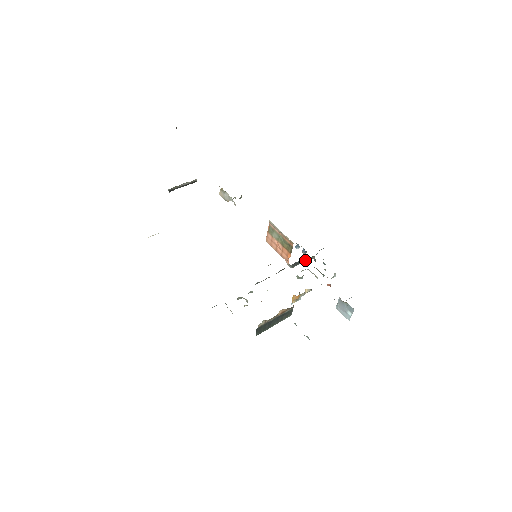
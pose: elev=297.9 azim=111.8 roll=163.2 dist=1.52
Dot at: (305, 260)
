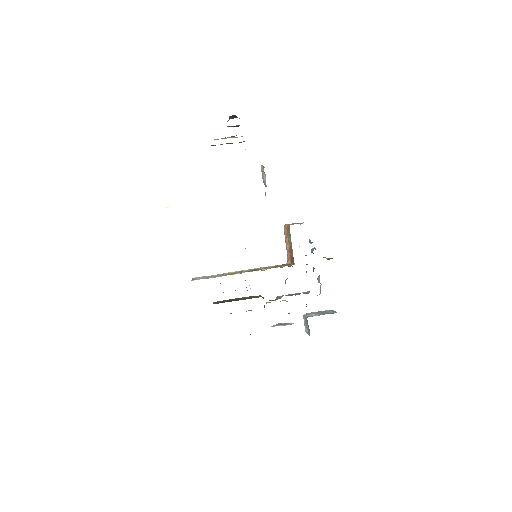
Dot at: (306, 264)
